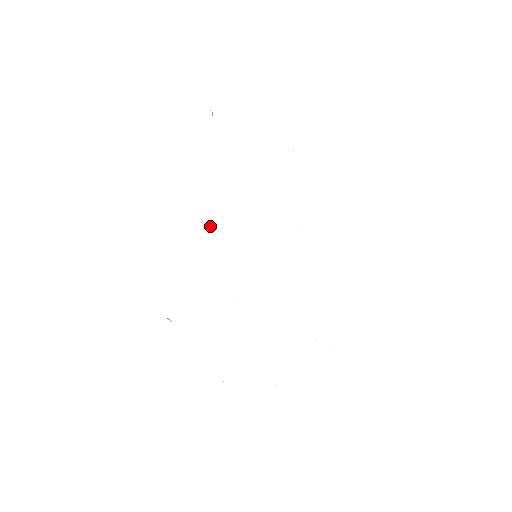
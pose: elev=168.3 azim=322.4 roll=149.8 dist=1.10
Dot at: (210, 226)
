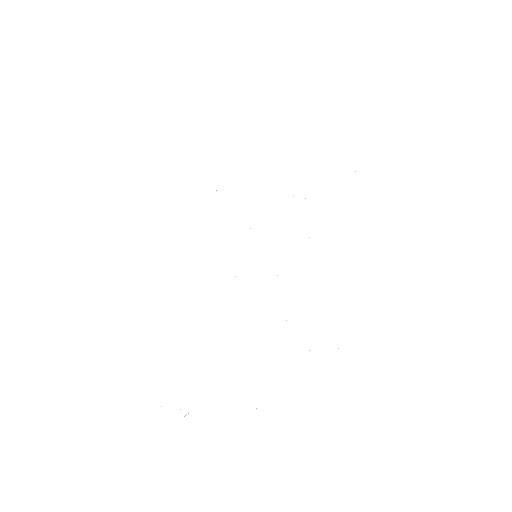
Dot at: occluded
